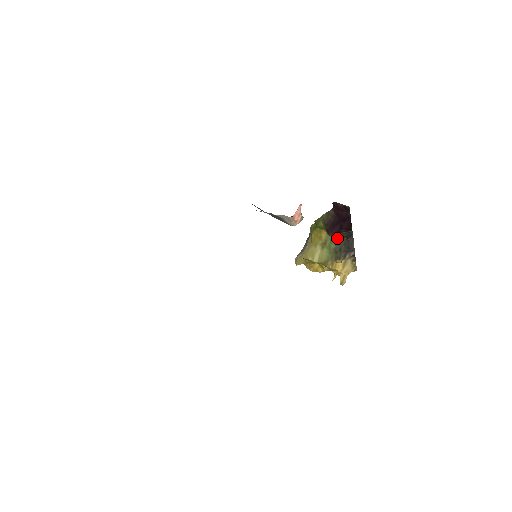
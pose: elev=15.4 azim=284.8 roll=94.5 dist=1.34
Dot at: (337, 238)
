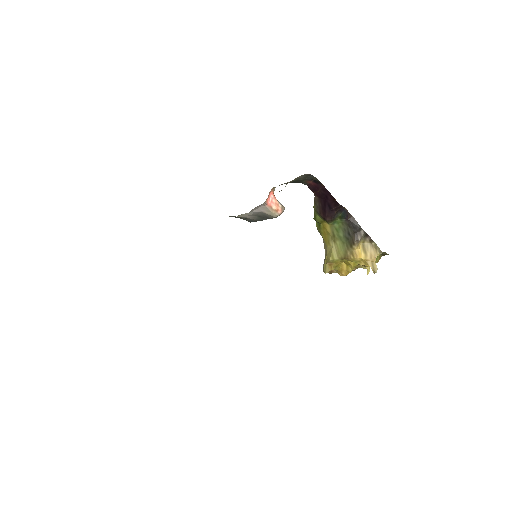
Dot at: (339, 224)
